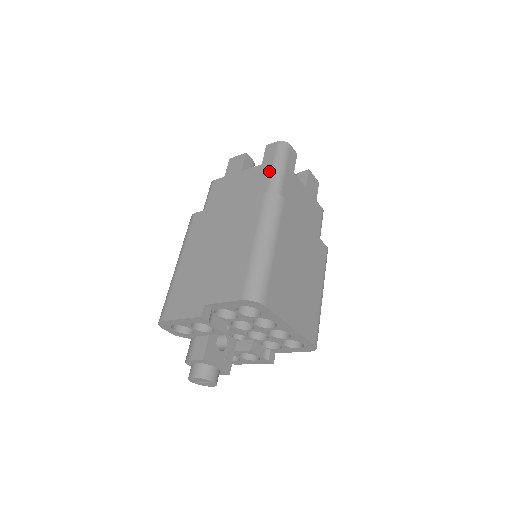
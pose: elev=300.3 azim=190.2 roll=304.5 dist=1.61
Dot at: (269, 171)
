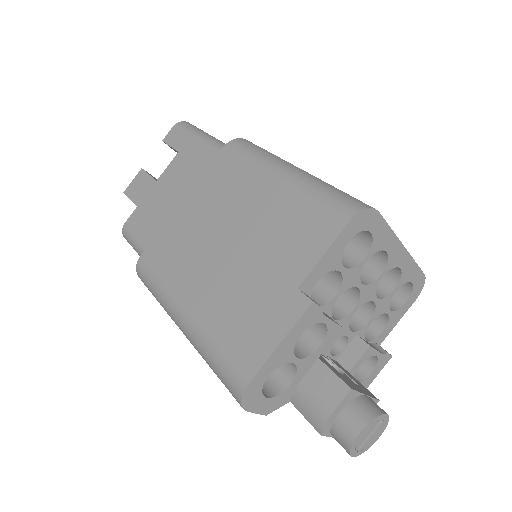
Dot at: (197, 144)
